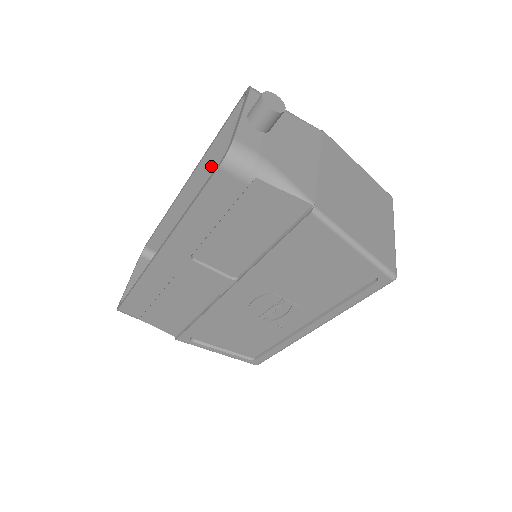
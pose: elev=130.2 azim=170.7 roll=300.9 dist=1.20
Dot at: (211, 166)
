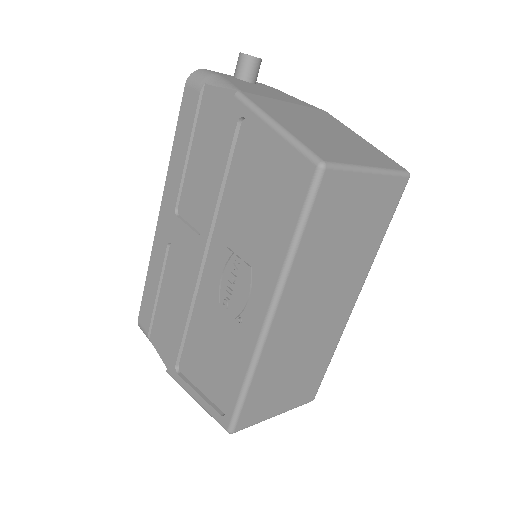
Dot at: occluded
